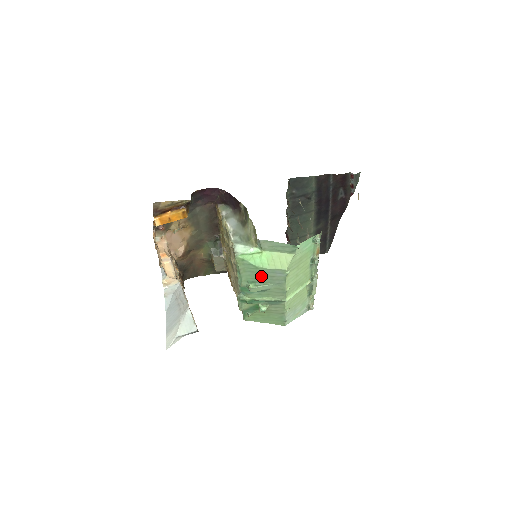
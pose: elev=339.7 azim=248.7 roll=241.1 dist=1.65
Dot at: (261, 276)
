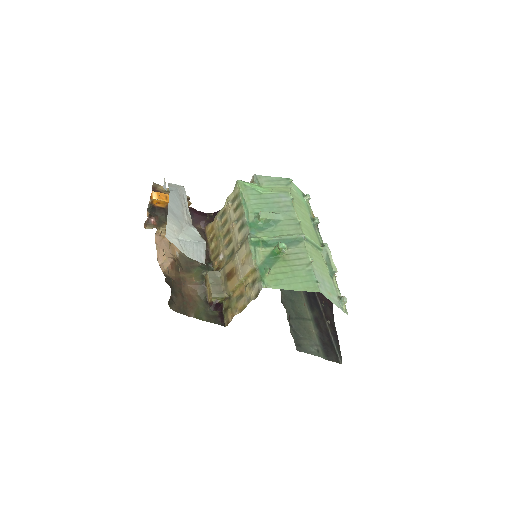
Dot at: (267, 204)
